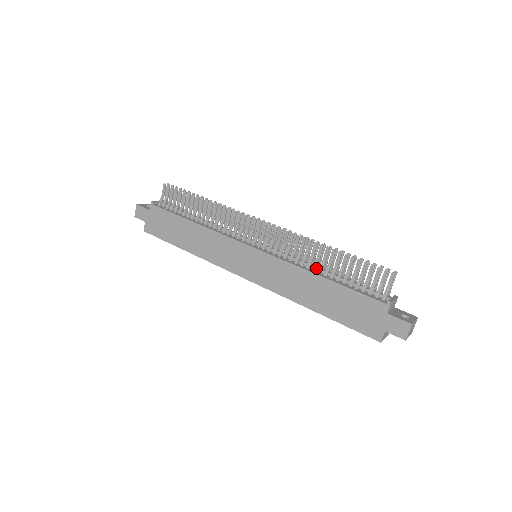
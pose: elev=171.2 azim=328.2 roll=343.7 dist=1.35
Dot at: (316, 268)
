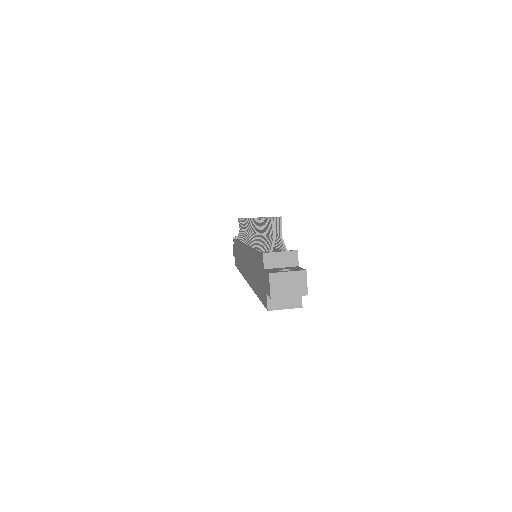
Dot at: occluded
